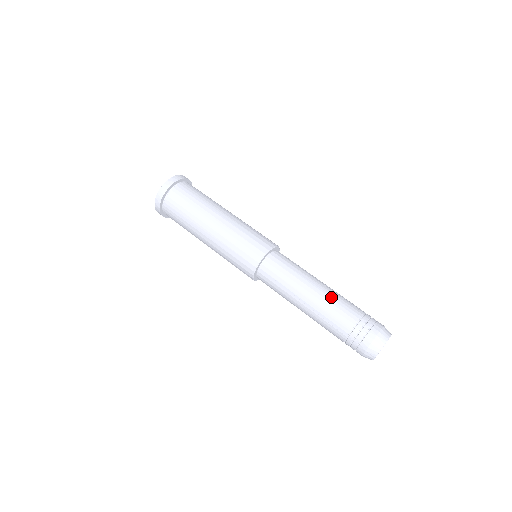
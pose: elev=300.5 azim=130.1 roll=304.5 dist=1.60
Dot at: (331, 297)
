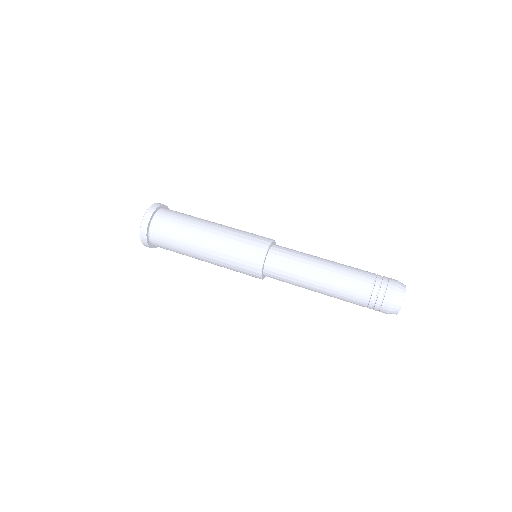
Dot at: (343, 264)
